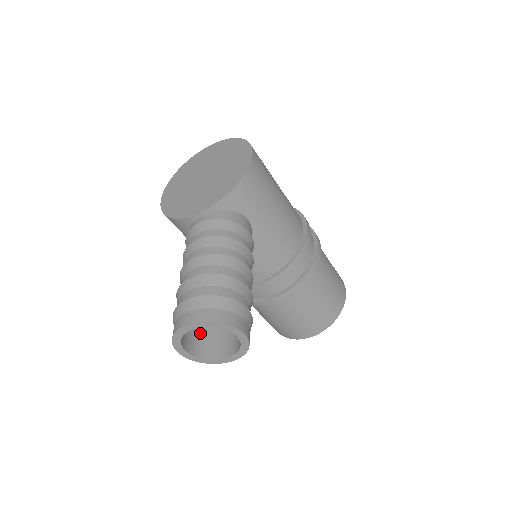
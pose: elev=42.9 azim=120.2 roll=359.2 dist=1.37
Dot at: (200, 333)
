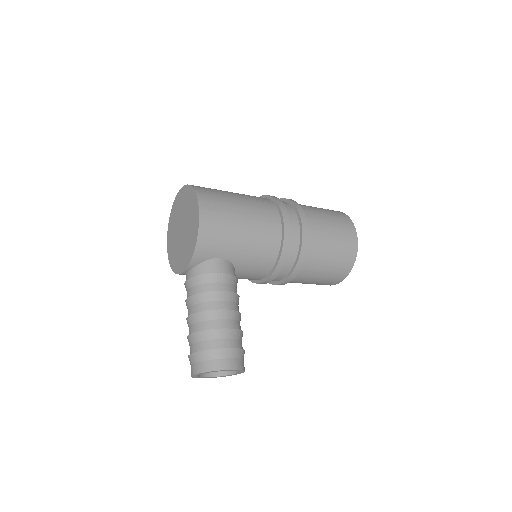
Dot at: occluded
